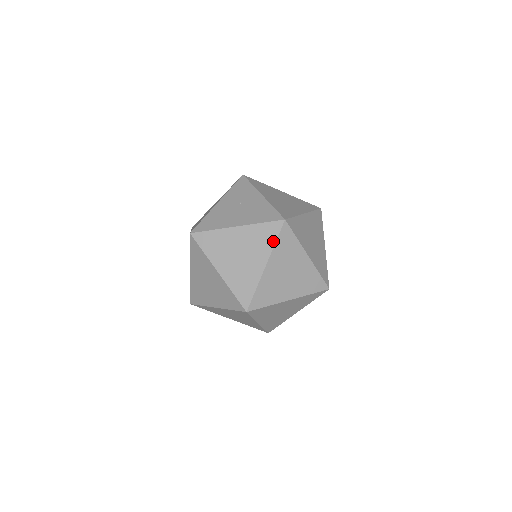
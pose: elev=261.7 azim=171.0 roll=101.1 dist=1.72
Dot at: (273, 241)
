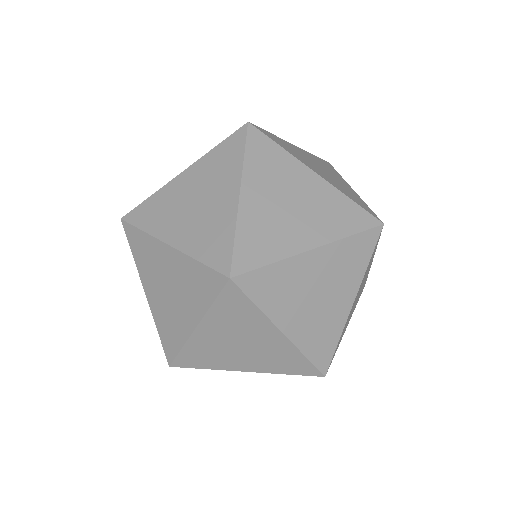
Dot at: (216, 146)
